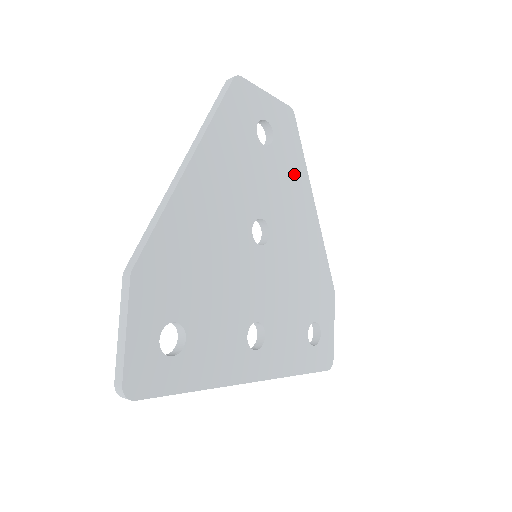
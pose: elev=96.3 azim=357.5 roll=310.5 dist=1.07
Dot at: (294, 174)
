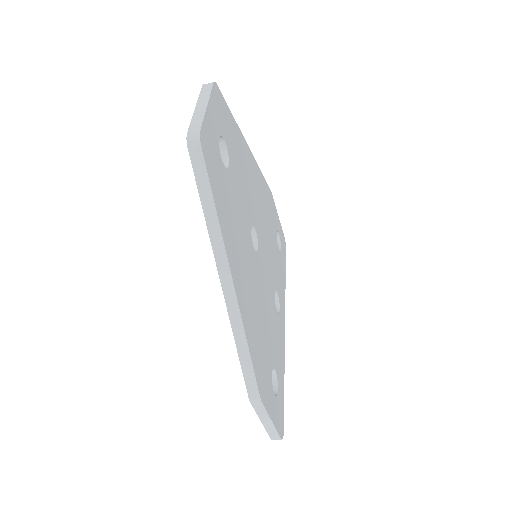
Dot at: (239, 149)
